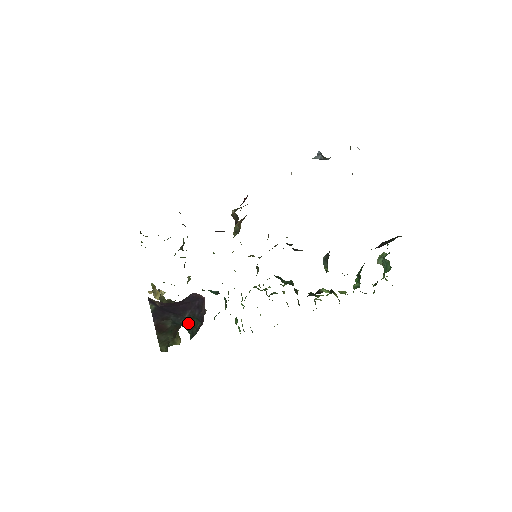
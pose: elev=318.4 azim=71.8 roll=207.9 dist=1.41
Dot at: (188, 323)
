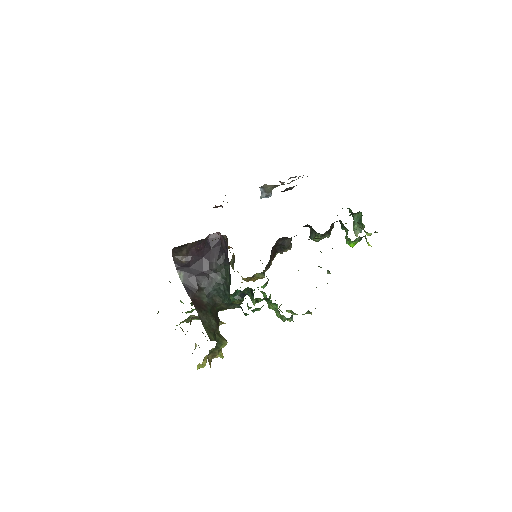
Dot at: (220, 281)
